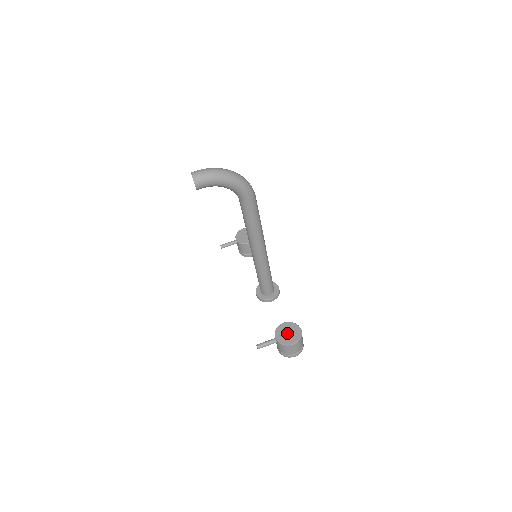
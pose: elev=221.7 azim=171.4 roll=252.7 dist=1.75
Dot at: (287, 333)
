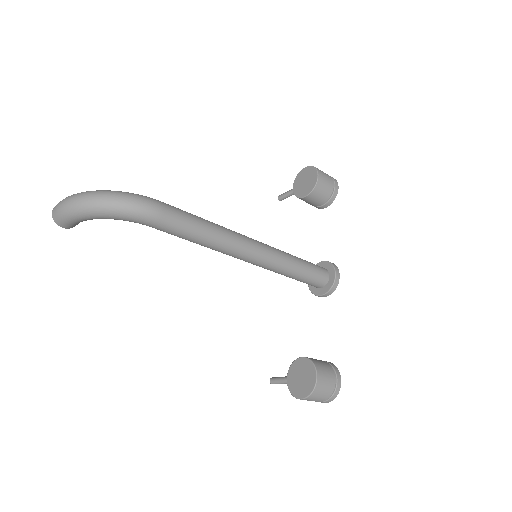
Dot at: (300, 377)
